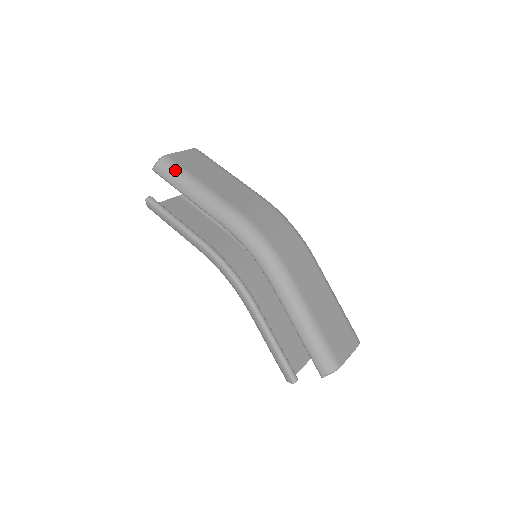
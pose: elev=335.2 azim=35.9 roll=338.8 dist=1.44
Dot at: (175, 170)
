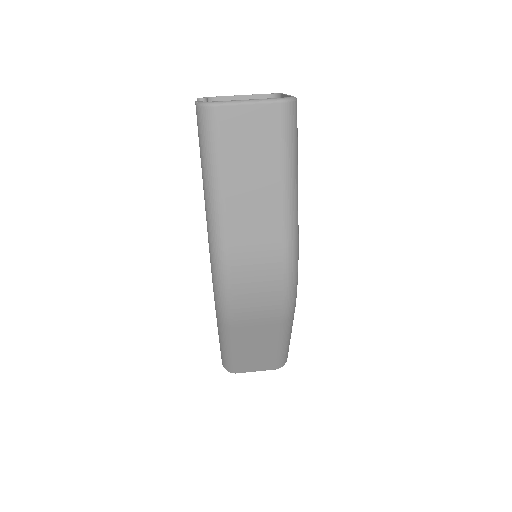
Dot at: (207, 141)
